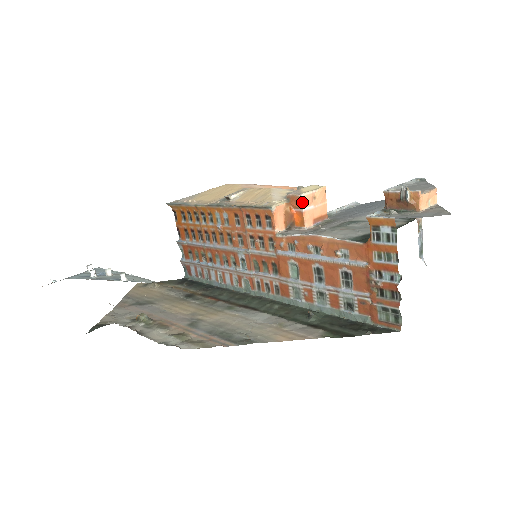
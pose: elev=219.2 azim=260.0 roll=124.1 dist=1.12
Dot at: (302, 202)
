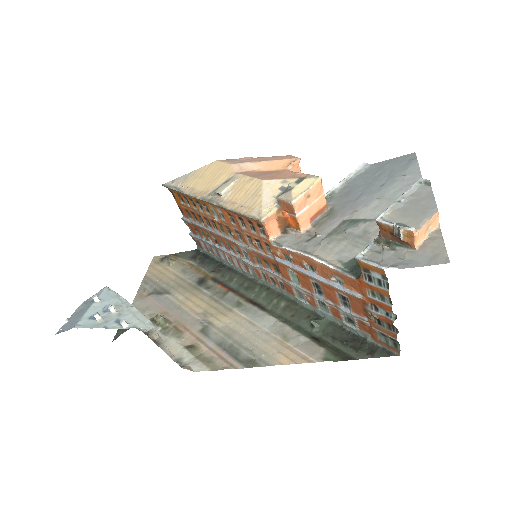
Dot at: (294, 208)
